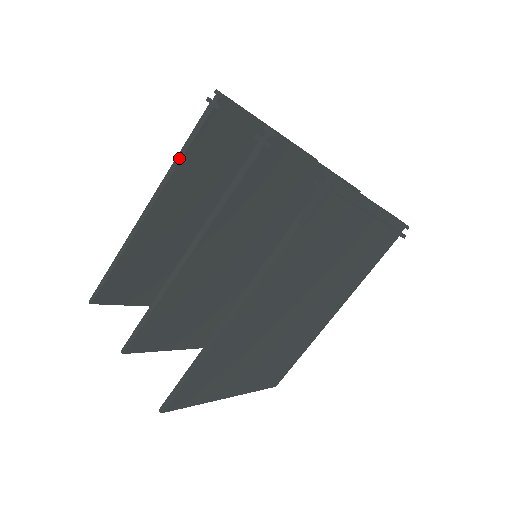
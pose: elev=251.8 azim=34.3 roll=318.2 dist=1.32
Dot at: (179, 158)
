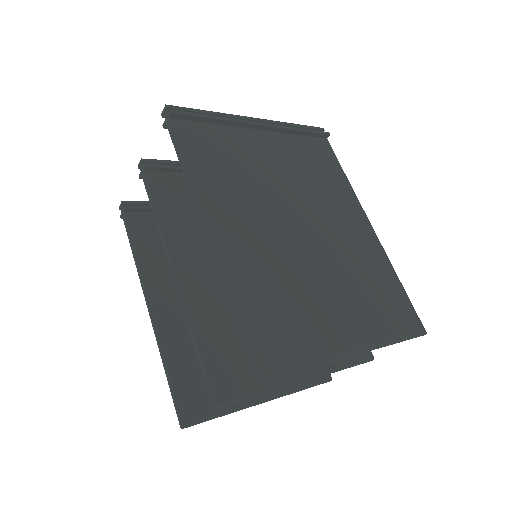
Dot at: (135, 258)
